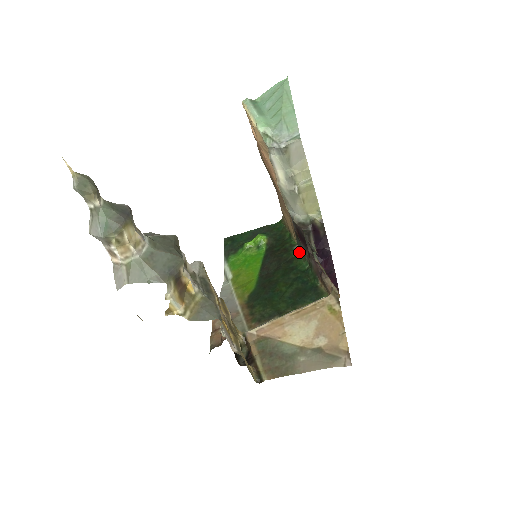
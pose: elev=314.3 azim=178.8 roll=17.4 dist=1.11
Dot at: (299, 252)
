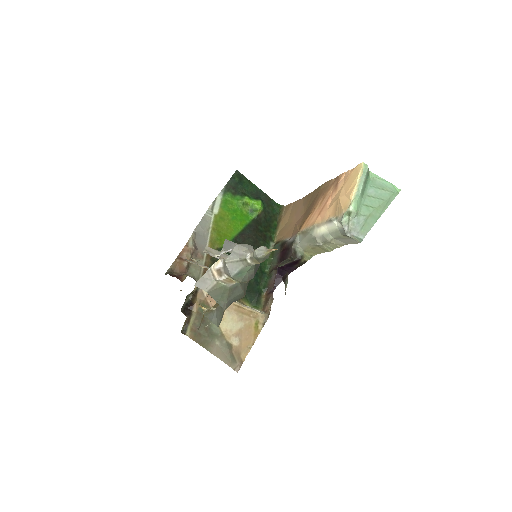
Dot at: occluded
